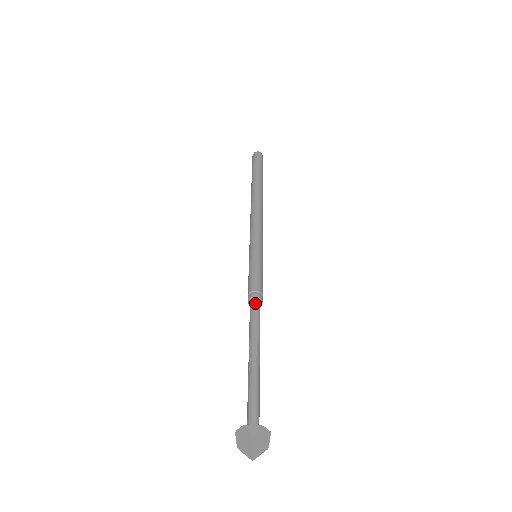
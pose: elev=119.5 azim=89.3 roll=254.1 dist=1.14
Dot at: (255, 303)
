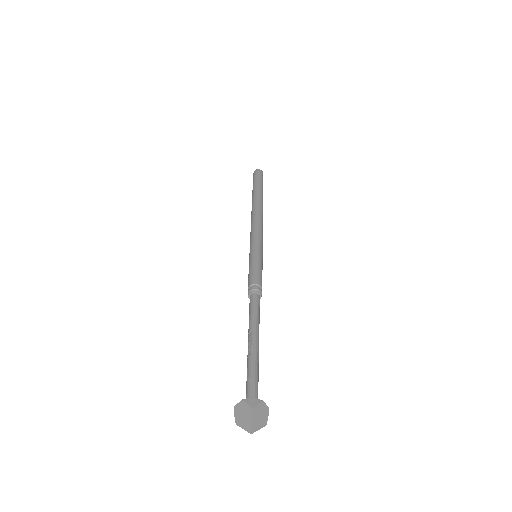
Dot at: (255, 295)
